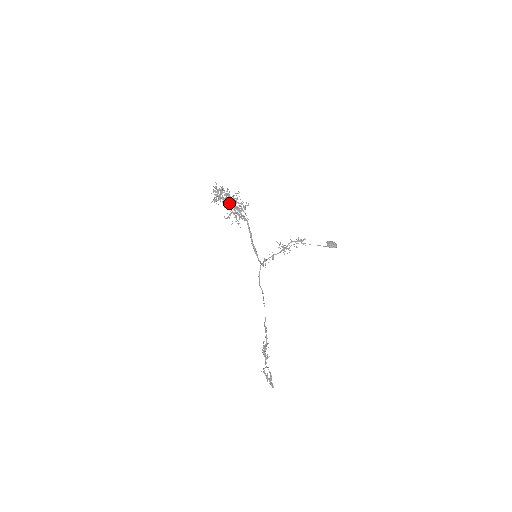
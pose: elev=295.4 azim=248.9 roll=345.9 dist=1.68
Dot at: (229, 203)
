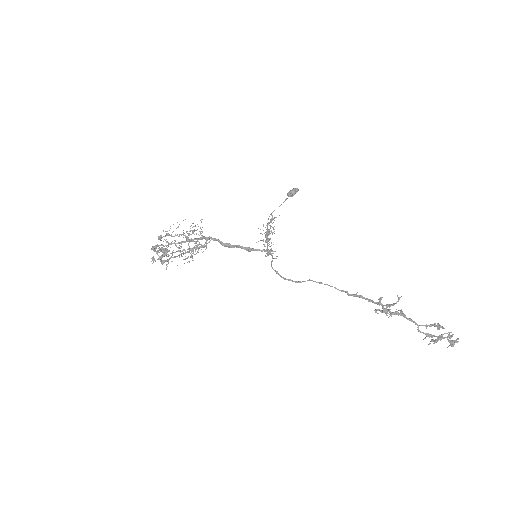
Dot at: (178, 243)
